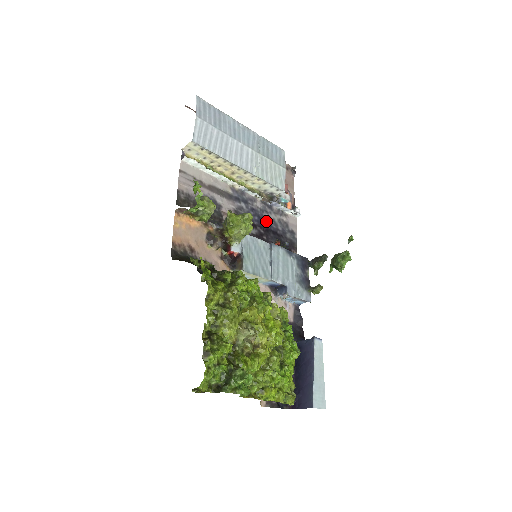
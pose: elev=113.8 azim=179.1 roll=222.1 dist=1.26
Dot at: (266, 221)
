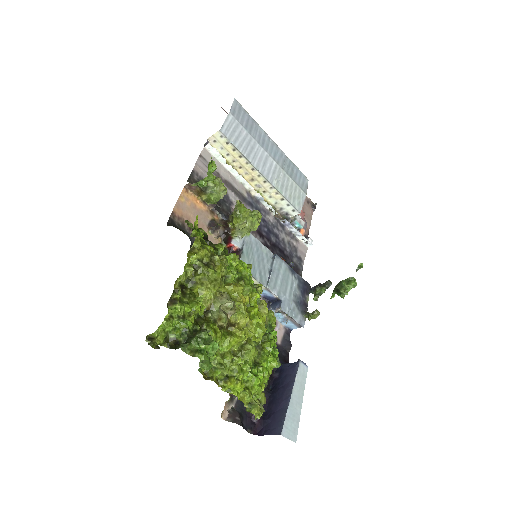
Dot at: (275, 237)
